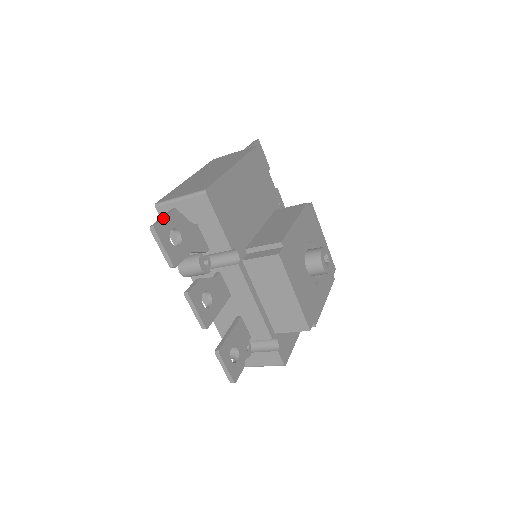
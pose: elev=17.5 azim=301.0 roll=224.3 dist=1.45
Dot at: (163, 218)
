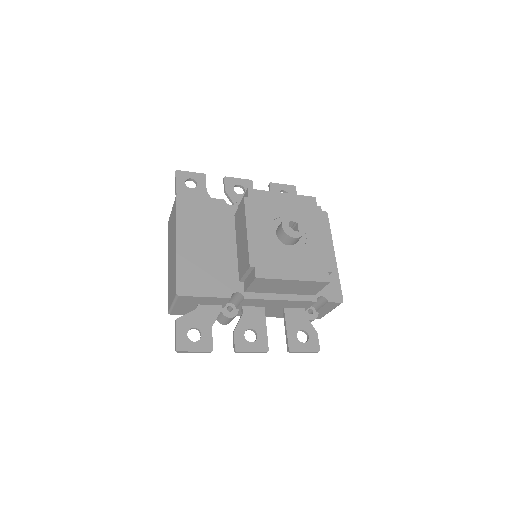
Dot at: (176, 337)
